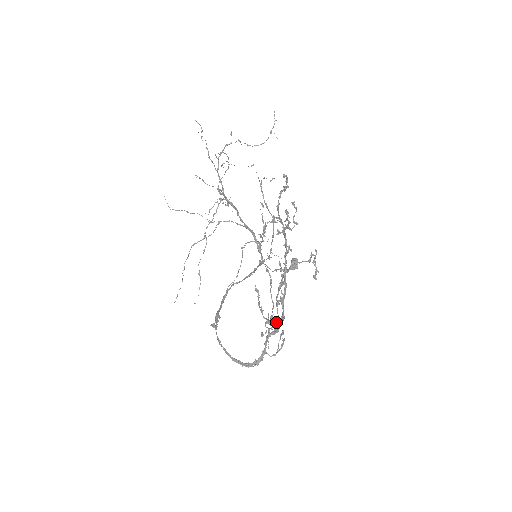
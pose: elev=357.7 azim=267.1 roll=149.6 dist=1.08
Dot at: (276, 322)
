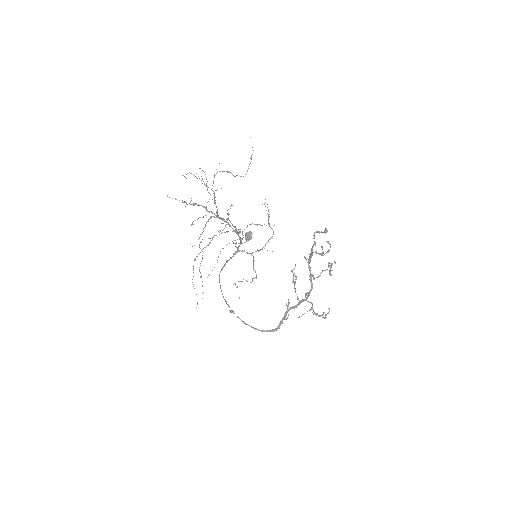
Dot at: (312, 309)
